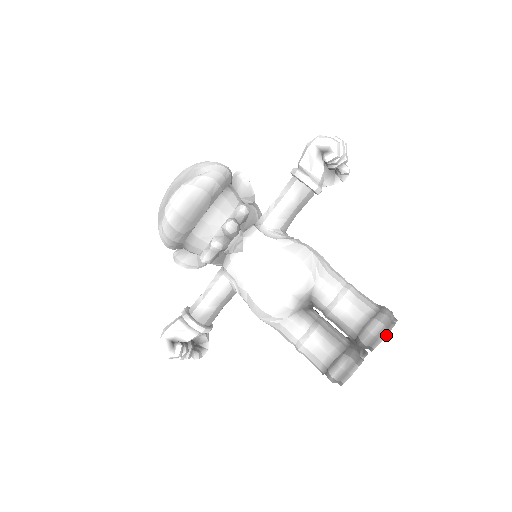
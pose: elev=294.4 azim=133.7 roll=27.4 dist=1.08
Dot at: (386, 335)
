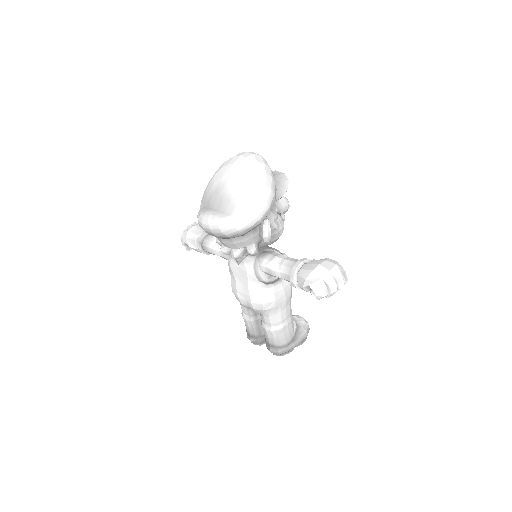
Dot at: occluded
